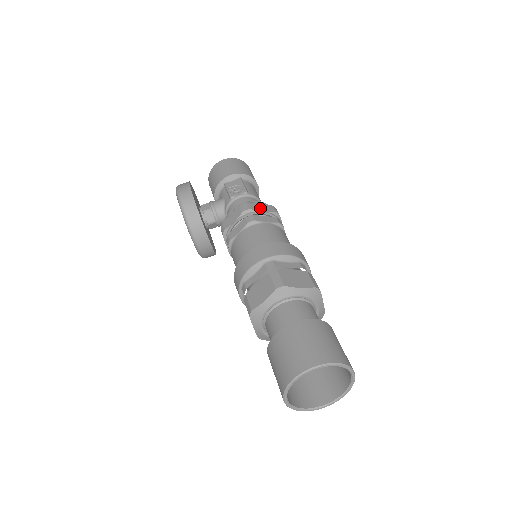
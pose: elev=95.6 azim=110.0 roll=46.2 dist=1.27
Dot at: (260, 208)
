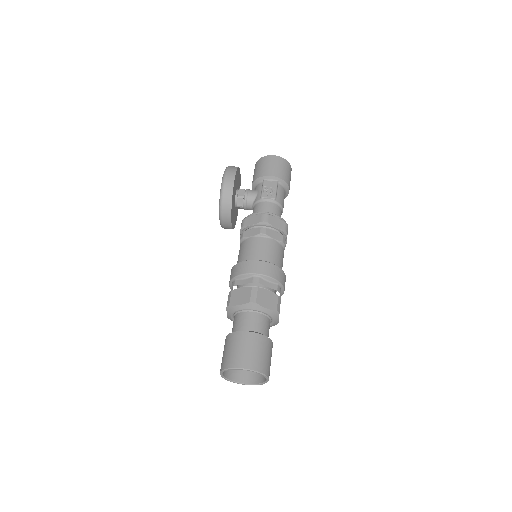
Dot at: (275, 223)
